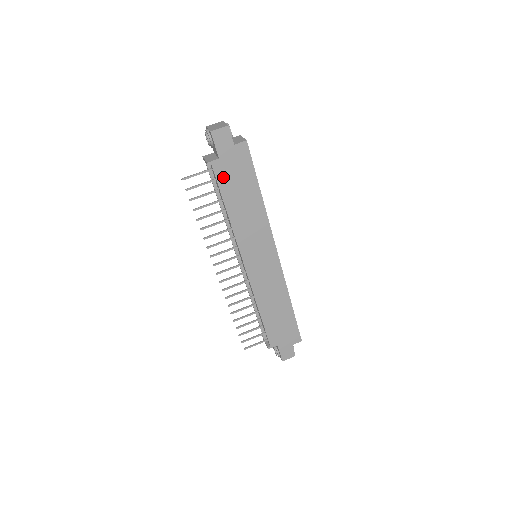
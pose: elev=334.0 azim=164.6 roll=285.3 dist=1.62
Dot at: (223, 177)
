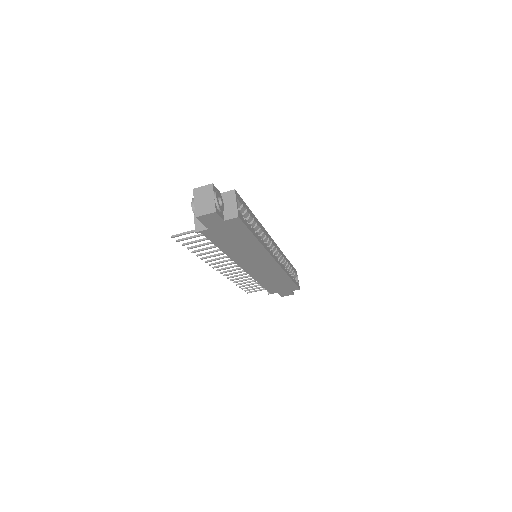
Dot at: (215, 237)
